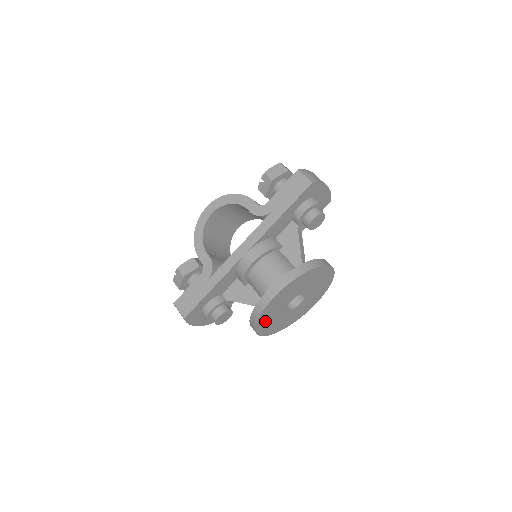
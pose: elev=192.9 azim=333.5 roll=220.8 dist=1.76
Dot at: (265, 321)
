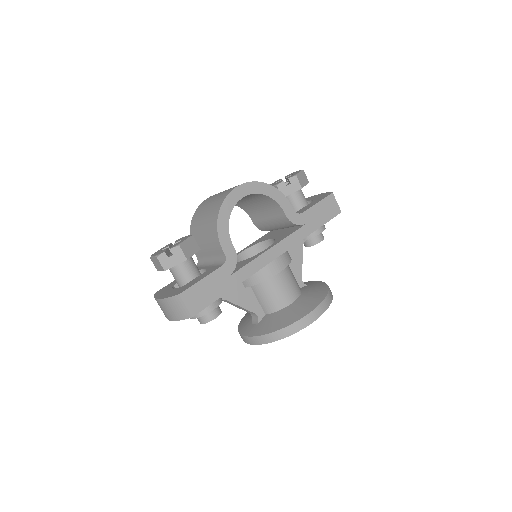
Dot at: occluded
